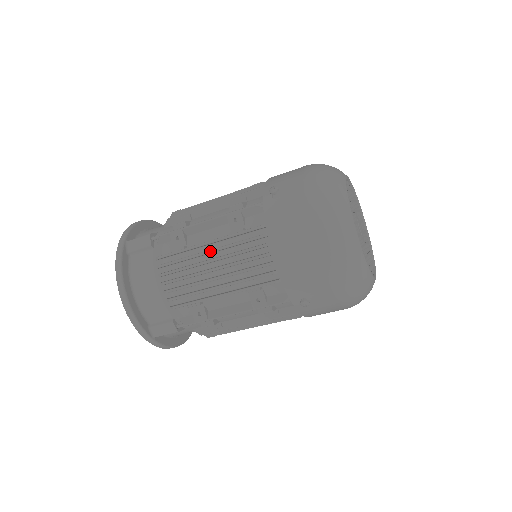
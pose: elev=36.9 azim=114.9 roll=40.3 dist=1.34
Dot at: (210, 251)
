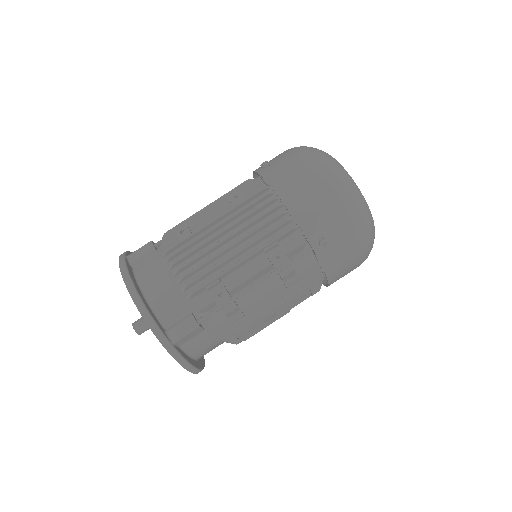
Dot at: (220, 223)
